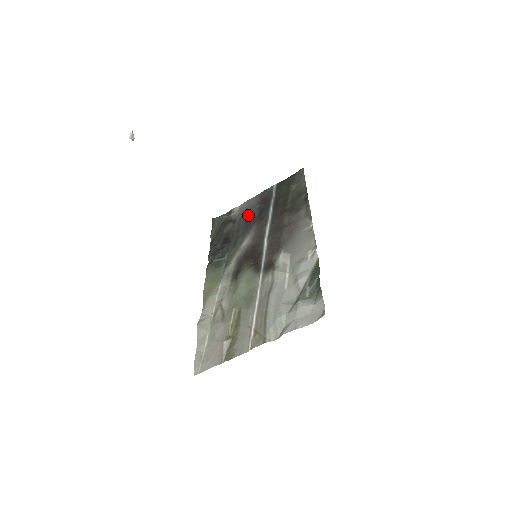
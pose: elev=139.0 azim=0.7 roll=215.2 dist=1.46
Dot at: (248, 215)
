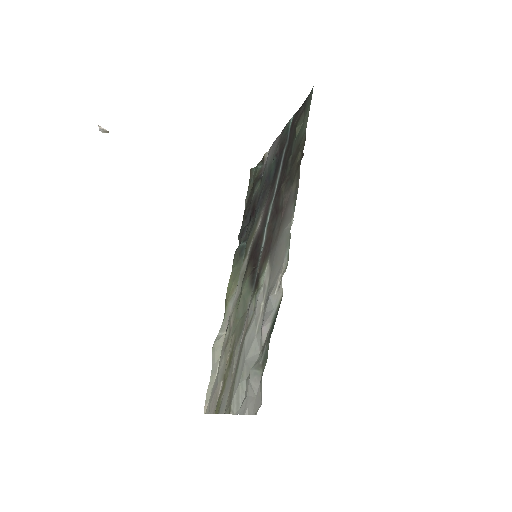
Dot at: (268, 173)
